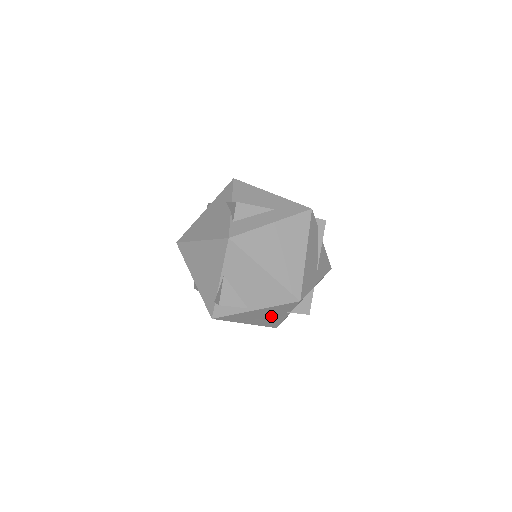
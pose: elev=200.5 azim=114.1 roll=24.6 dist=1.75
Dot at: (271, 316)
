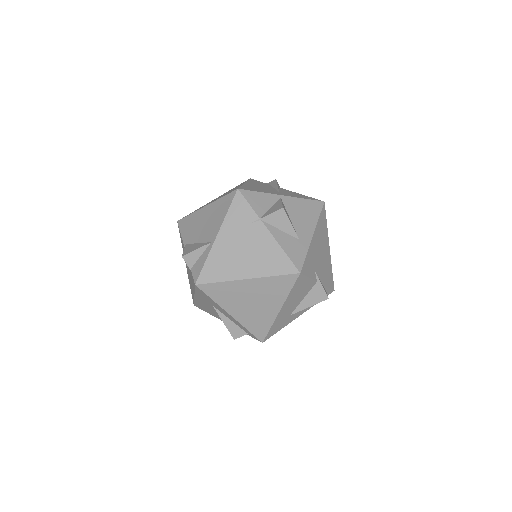
Dot at: (252, 242)
